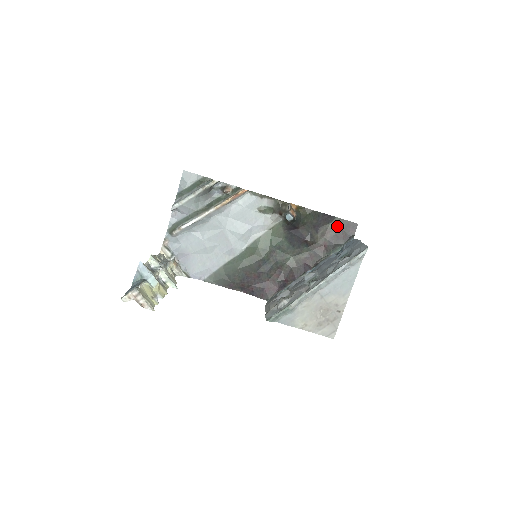
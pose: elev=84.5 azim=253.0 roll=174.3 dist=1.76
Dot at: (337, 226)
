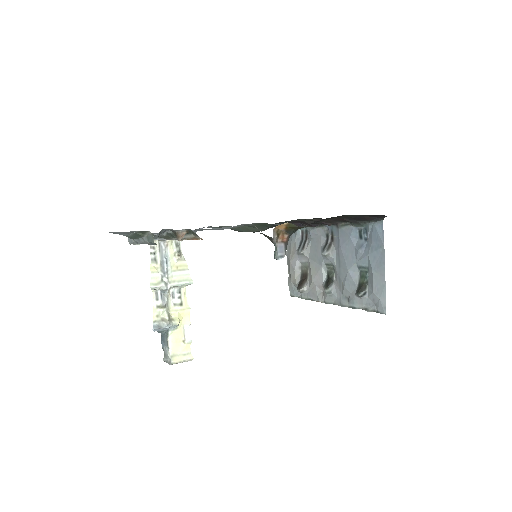
Dot at: (355, 215)
